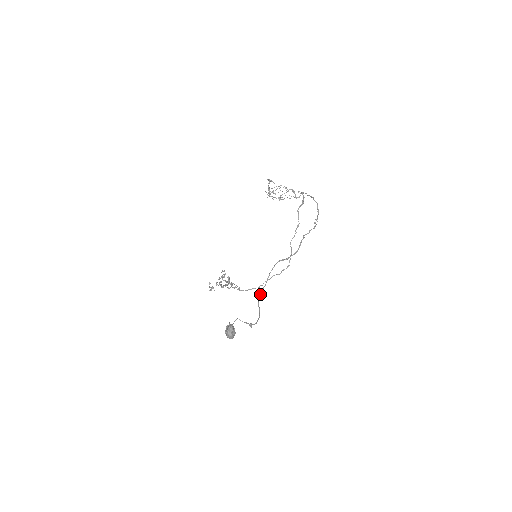
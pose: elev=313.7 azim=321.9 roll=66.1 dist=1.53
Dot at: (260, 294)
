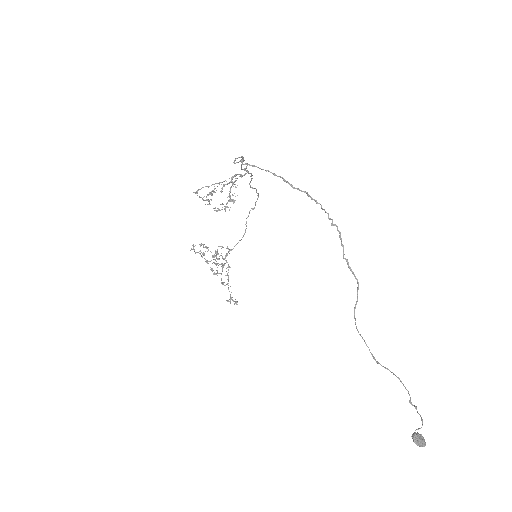
Dot at: (373, 356)
